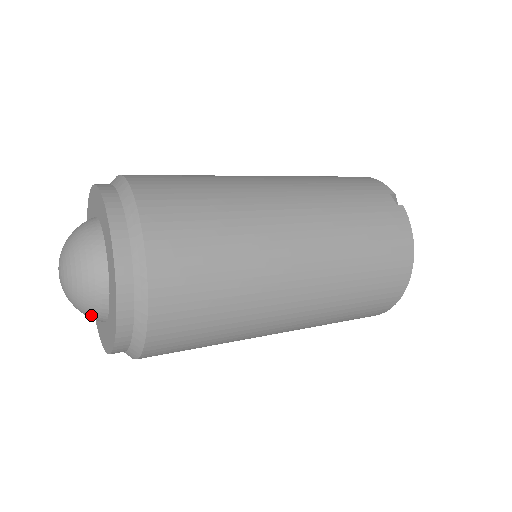
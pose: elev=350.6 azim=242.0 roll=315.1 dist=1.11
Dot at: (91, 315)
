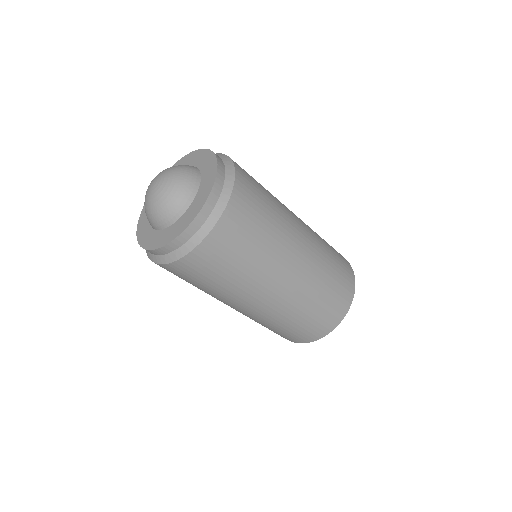
Dot at: (174, 207)
